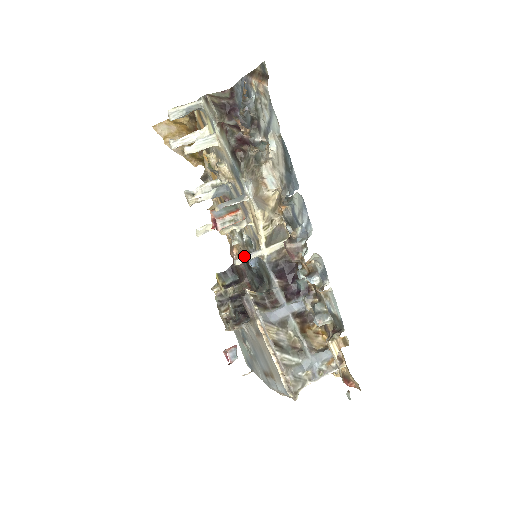
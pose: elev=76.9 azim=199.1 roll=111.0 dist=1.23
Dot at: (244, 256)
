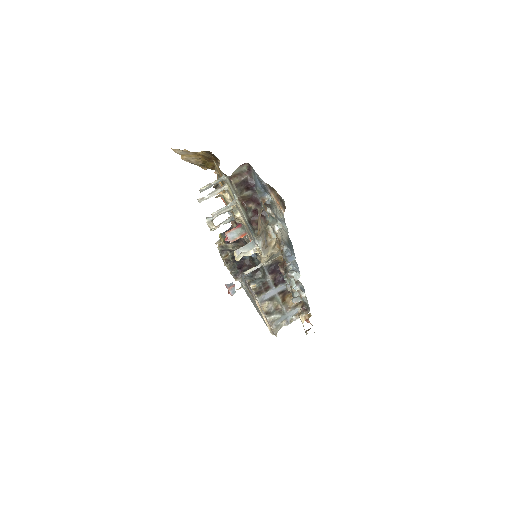
Dot at: (251, 270)
